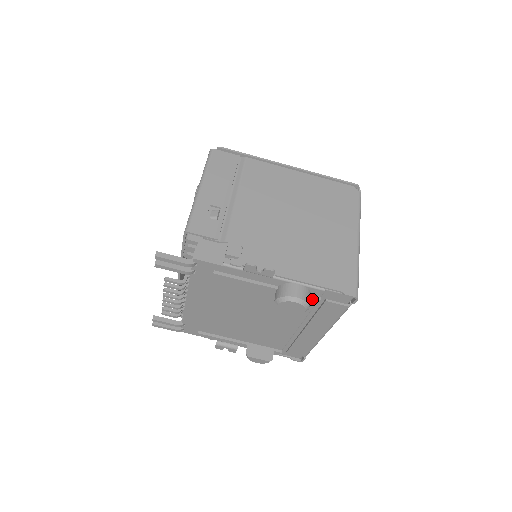
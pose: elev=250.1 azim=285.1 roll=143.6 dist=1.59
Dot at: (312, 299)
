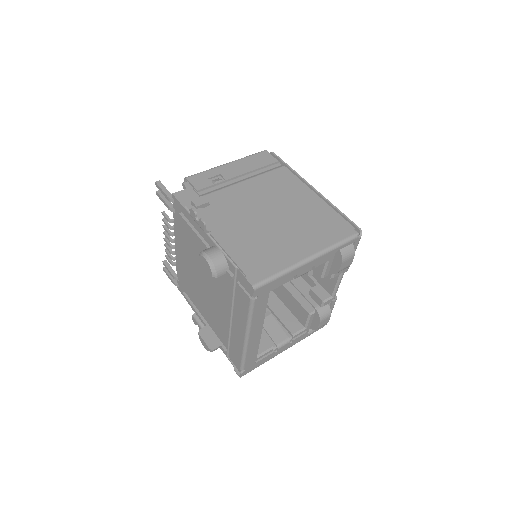
Dot at: (228, 273)
